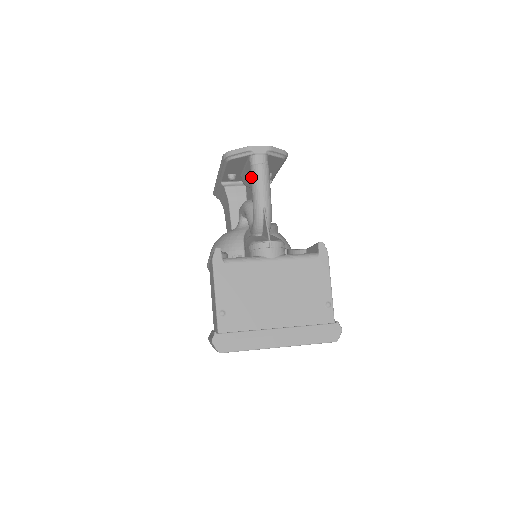
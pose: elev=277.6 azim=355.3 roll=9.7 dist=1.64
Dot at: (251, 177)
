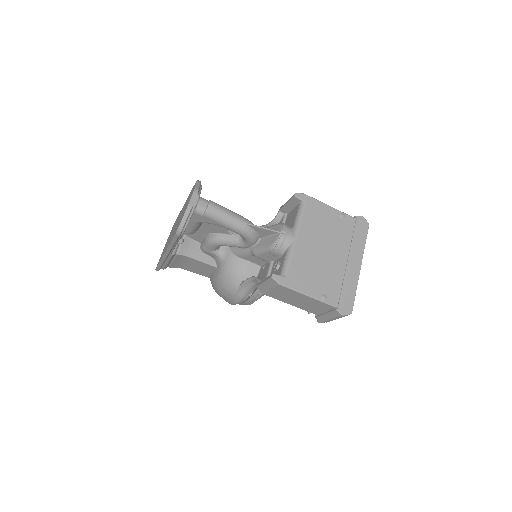
Dot at: (213, 220)
